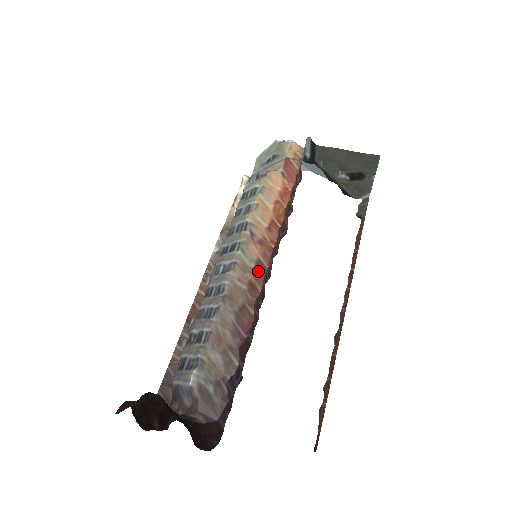
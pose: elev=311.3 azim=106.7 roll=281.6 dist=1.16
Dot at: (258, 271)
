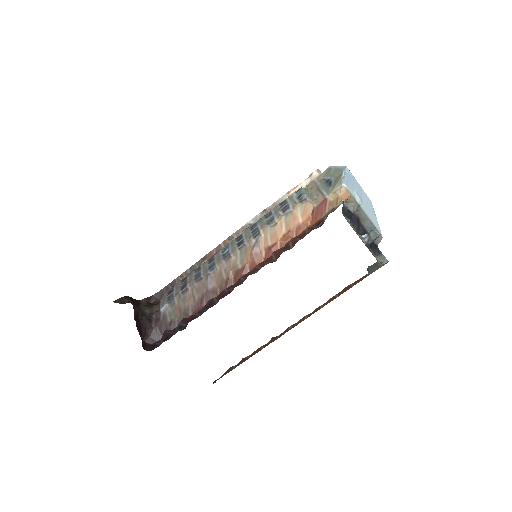
Dot at: (240, 273)
